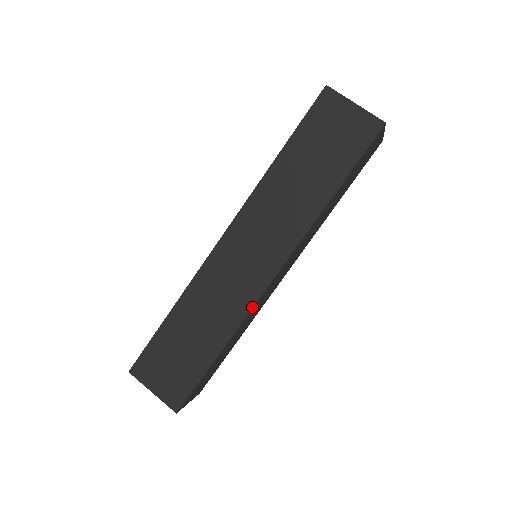
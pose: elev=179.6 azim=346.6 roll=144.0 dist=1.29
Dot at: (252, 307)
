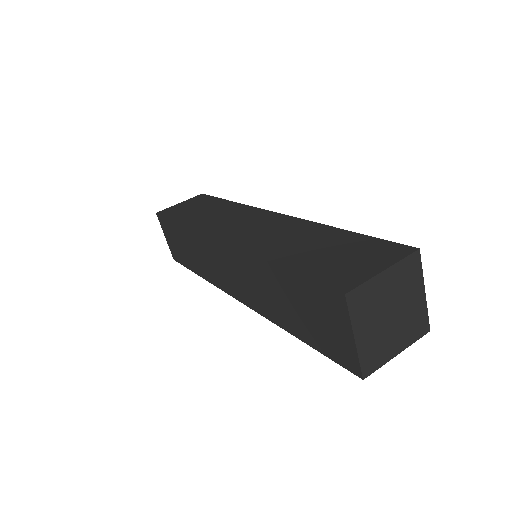
Dot at: (220, 288)
